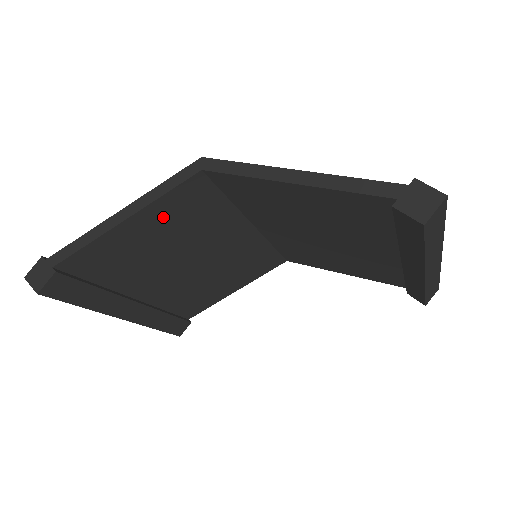
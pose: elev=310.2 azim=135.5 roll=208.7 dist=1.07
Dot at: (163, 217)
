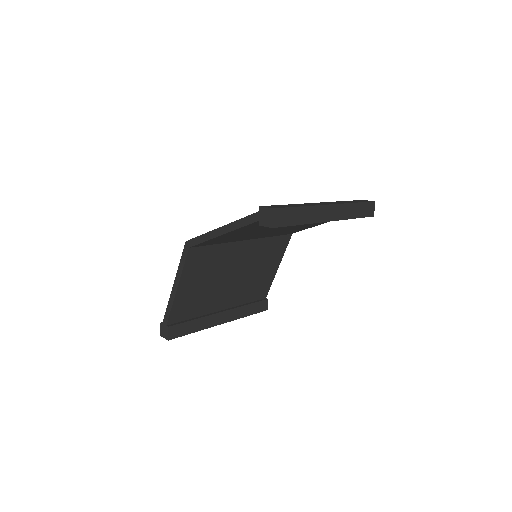
Dot at: (193, 274)
